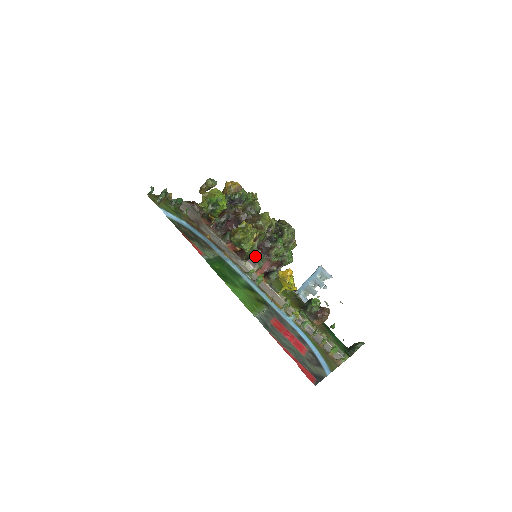
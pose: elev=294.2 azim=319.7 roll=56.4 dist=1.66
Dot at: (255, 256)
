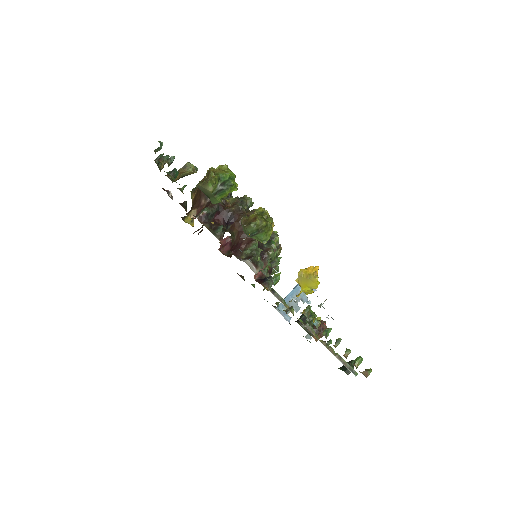
Dot at: (257, 255)
